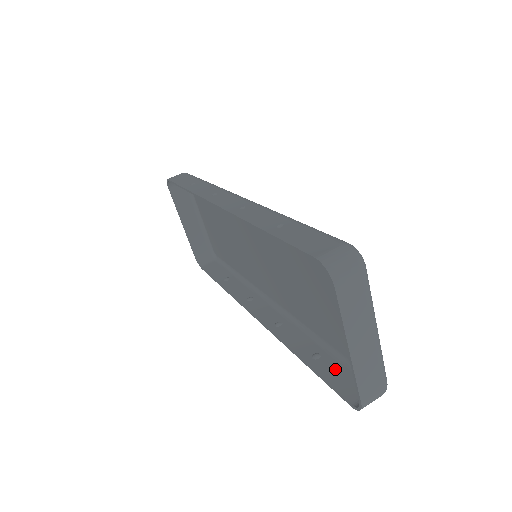
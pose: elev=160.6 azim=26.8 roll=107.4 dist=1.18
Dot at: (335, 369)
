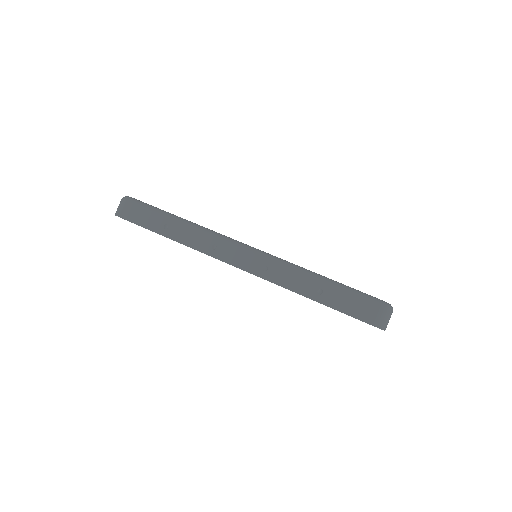
Dot at: occluded
